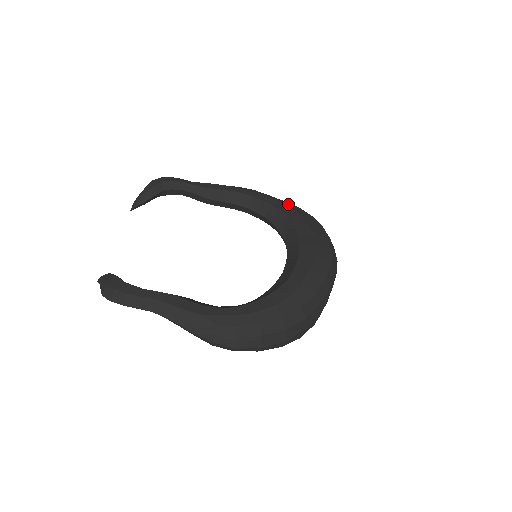
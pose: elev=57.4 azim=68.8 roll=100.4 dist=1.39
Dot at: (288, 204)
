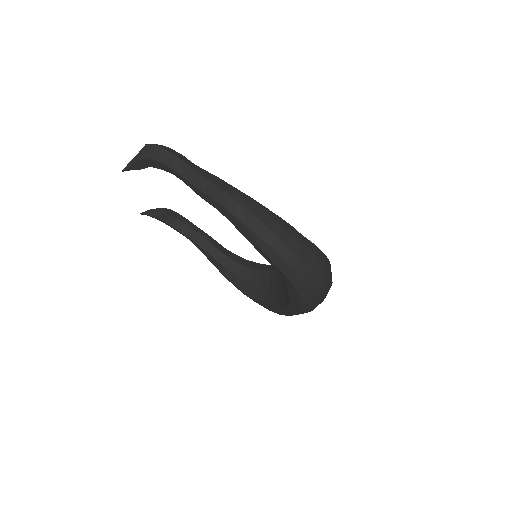
Dot at: occluded
